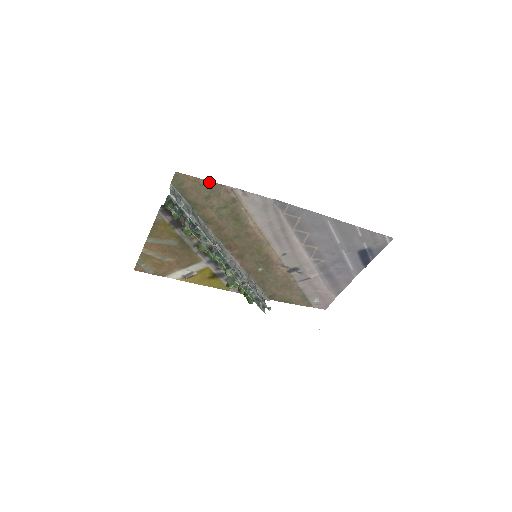
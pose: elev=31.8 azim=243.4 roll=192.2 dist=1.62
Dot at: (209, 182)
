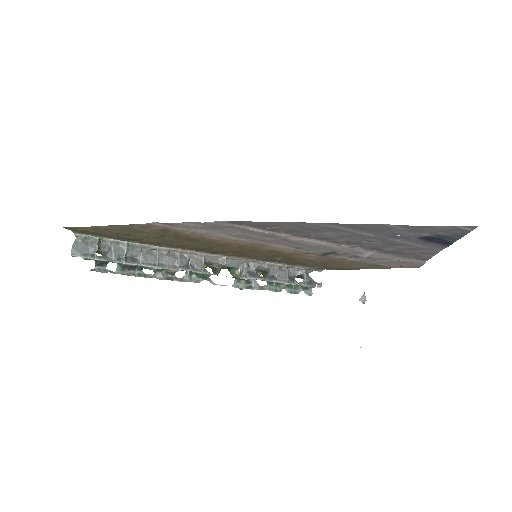
Dot at: (112, 226)
